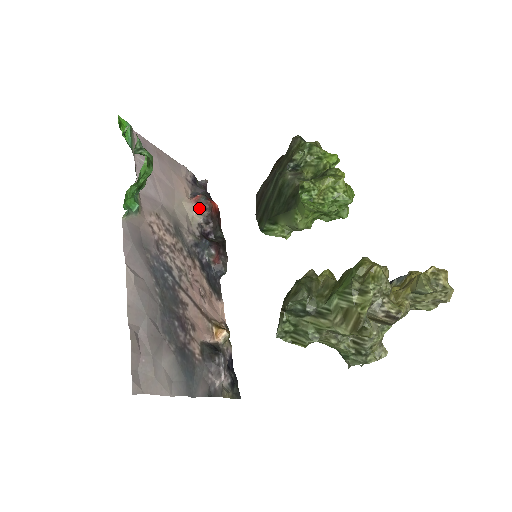
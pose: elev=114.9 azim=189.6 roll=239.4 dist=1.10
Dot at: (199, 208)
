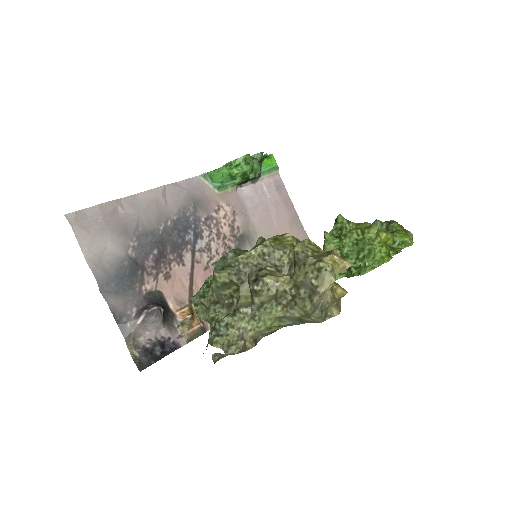
Dot at: occluded
